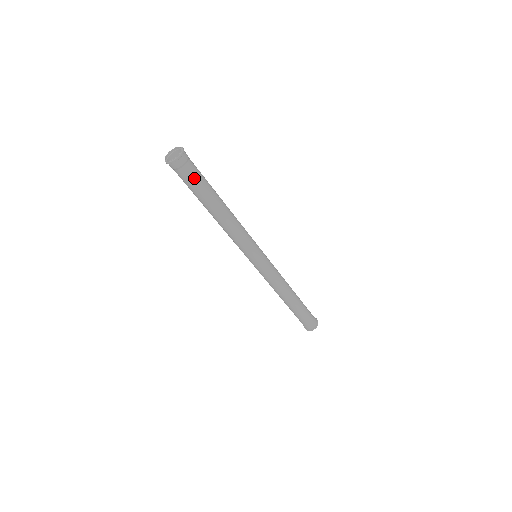
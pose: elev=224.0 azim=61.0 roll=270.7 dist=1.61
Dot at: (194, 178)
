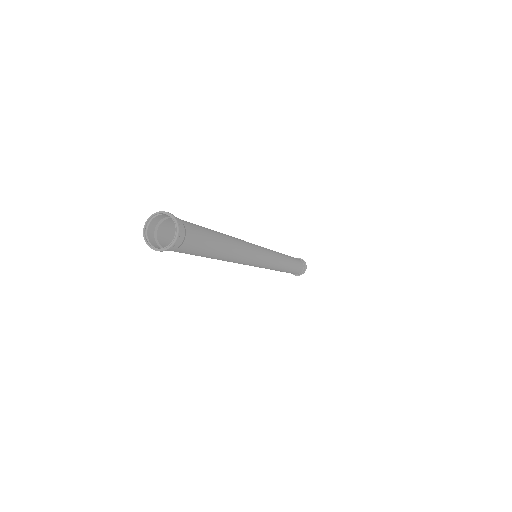
Dot at: (196, 246)
